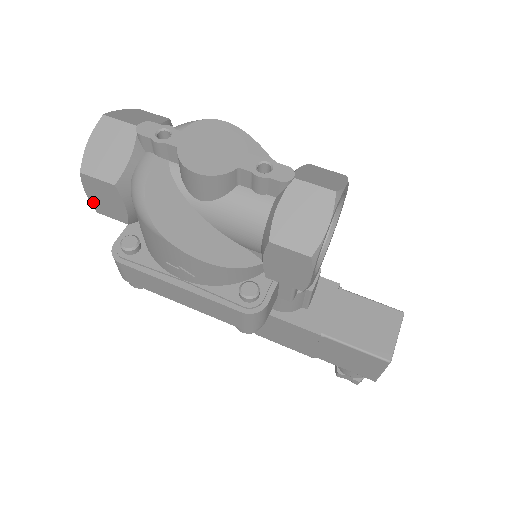
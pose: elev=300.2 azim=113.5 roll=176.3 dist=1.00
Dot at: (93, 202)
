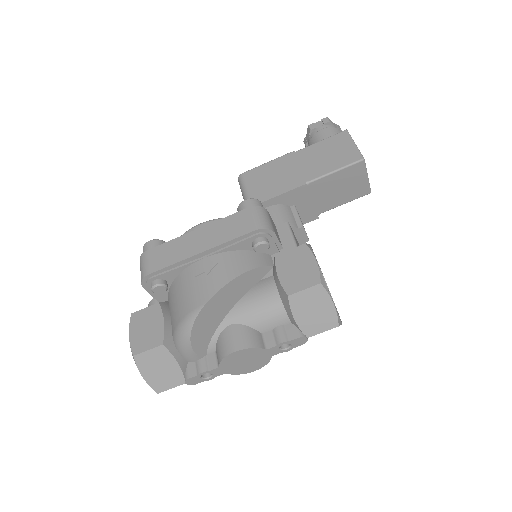
Dot at: occluded
